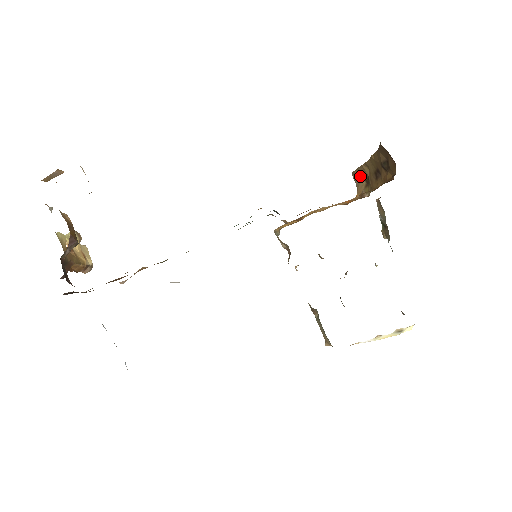
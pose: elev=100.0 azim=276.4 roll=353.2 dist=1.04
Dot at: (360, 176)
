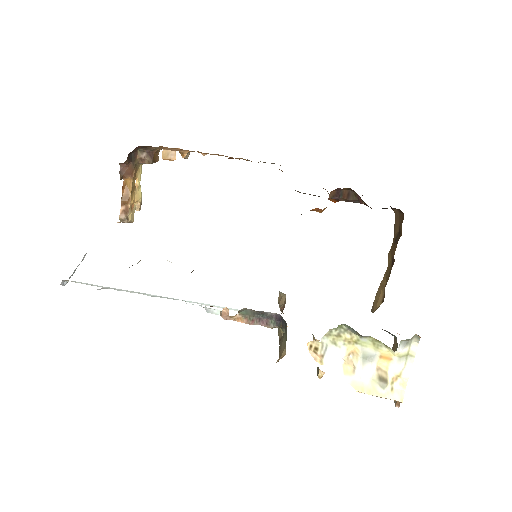
Dot at: (378, 300)
